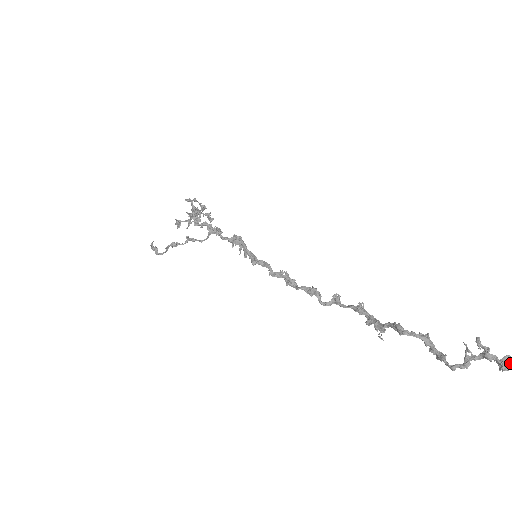
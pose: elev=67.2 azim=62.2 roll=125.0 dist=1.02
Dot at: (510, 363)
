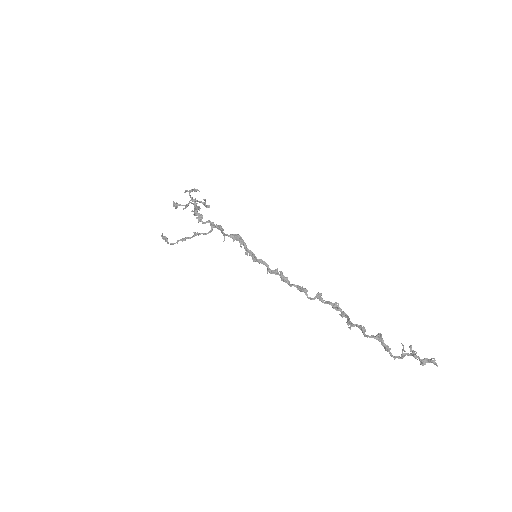
Dot at: (426, 362)
